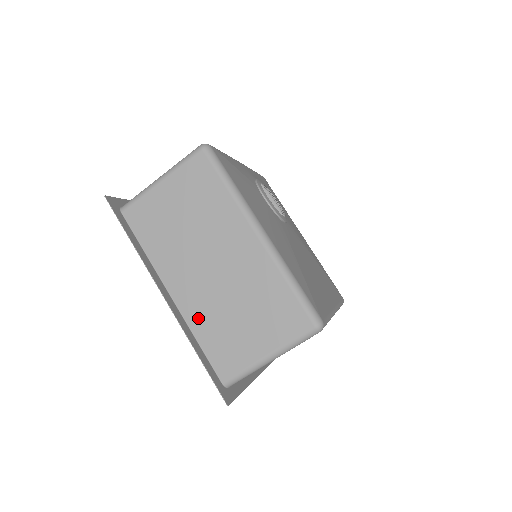
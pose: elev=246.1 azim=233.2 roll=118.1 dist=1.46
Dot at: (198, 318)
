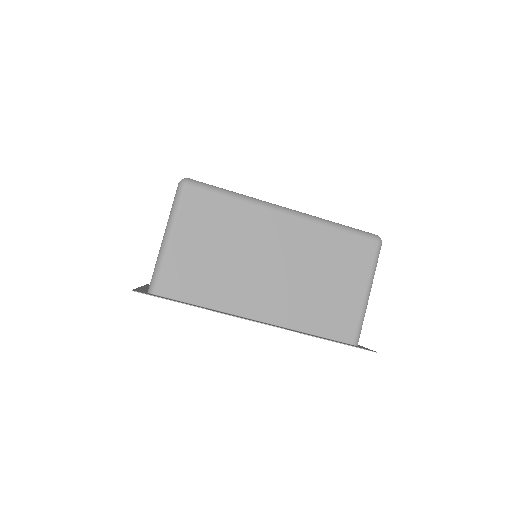
Dot at: occluded
